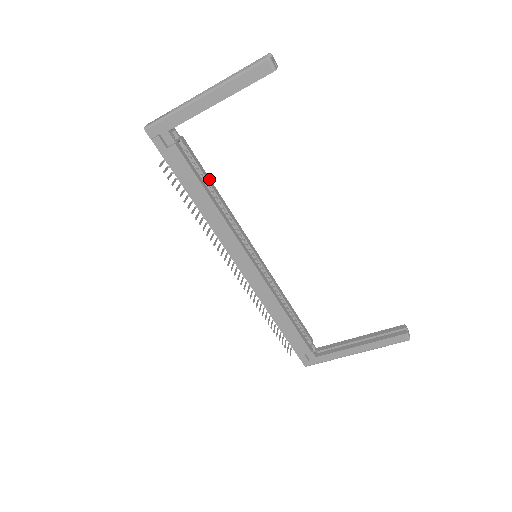
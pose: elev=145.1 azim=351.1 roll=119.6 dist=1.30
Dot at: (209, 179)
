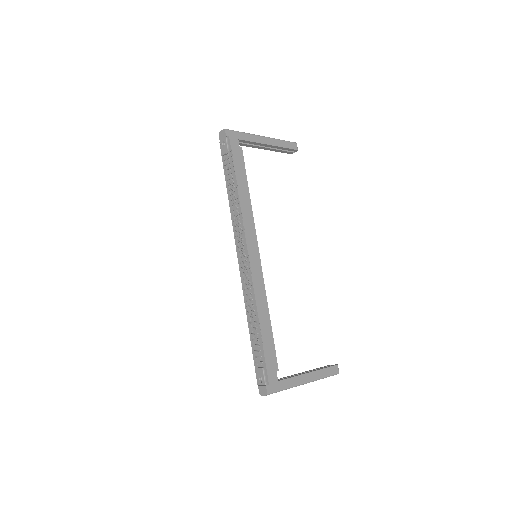
Dot at: occluded
